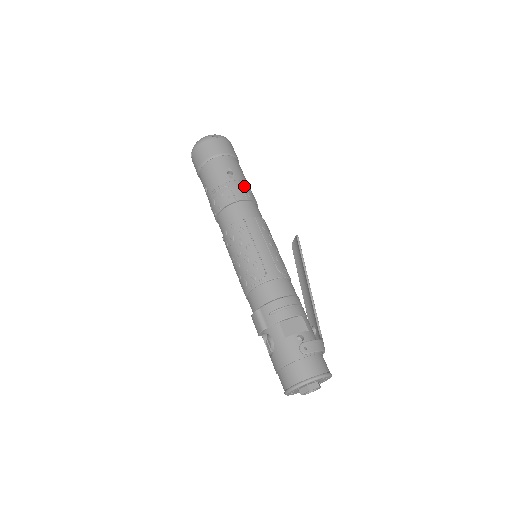
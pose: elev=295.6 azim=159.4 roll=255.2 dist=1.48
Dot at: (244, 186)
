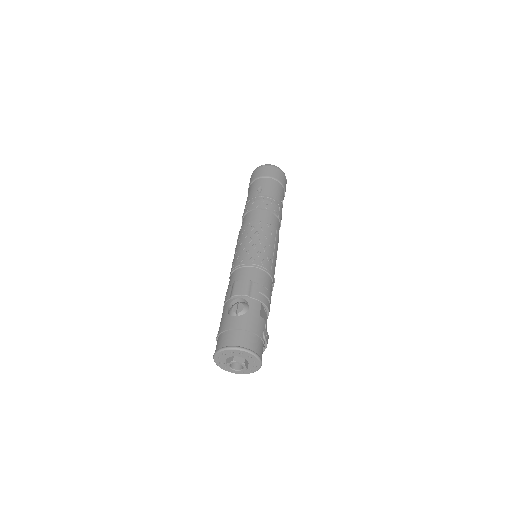
Dot at: occluded
